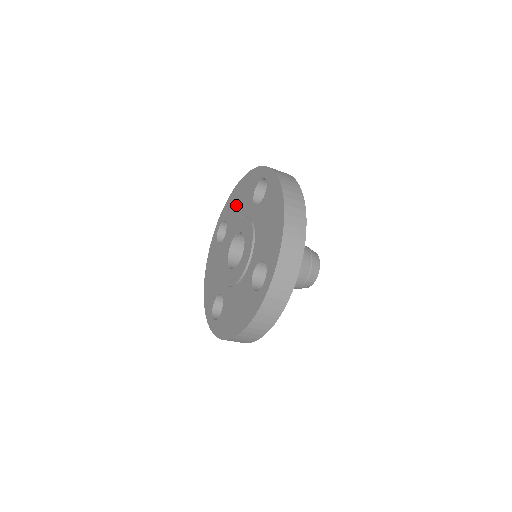
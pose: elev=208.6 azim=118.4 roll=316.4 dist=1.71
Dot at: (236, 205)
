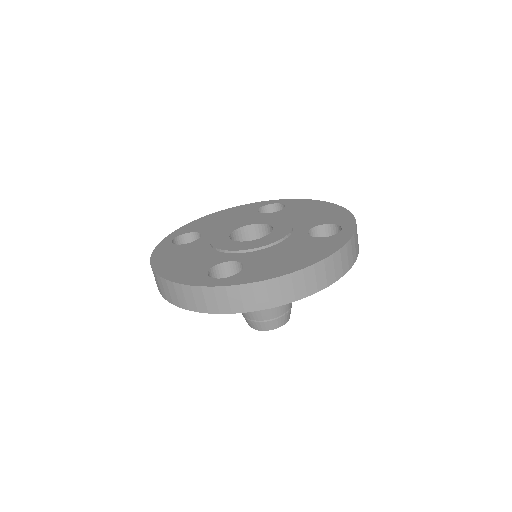
Dot at: (217, 221)
